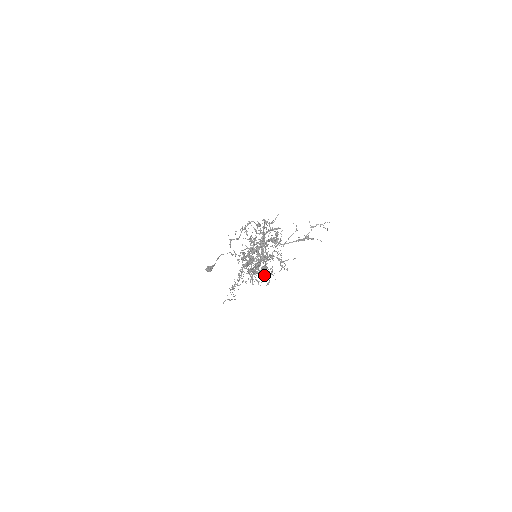
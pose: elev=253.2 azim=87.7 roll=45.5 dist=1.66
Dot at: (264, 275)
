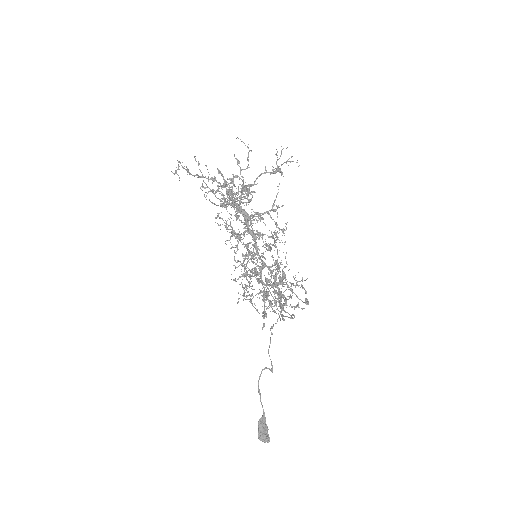
Dot at: occluded
